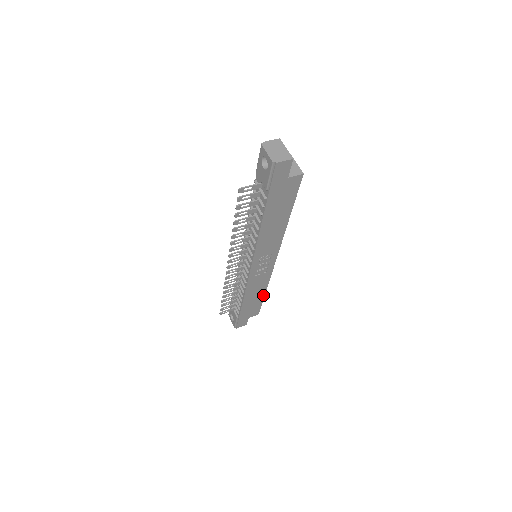
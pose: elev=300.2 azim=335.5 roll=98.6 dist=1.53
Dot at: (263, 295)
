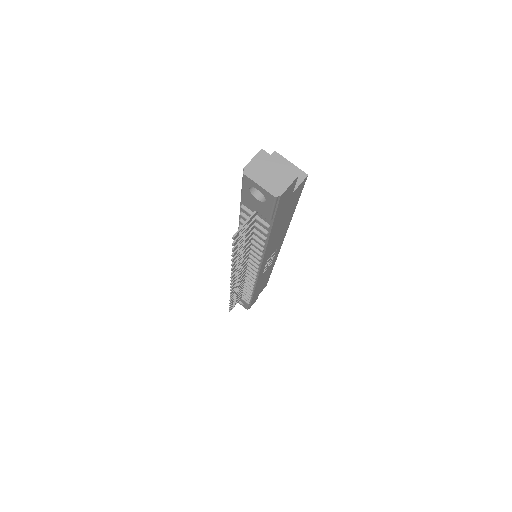
Dot at: (269, 274)
